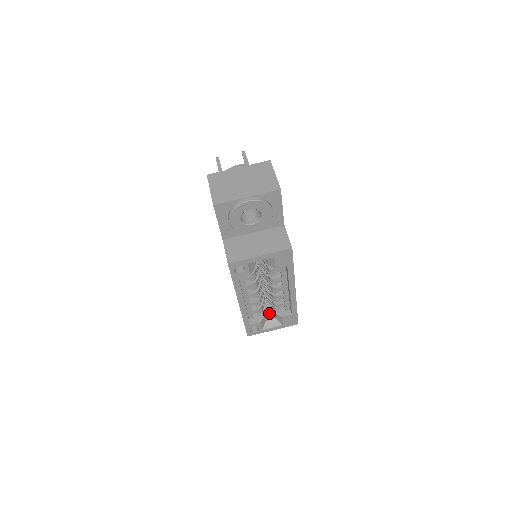
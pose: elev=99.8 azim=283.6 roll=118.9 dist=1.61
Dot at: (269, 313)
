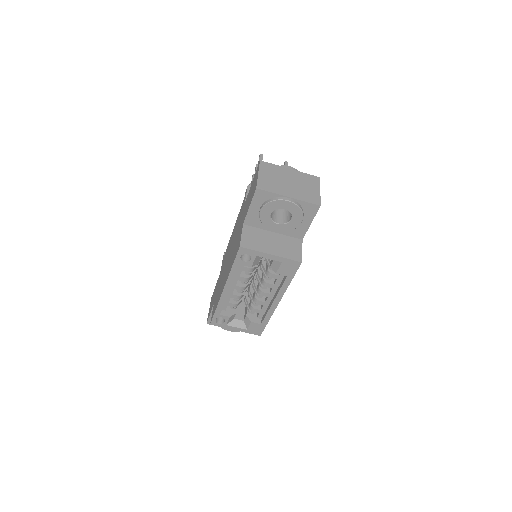
Dot at: (240, 313)
